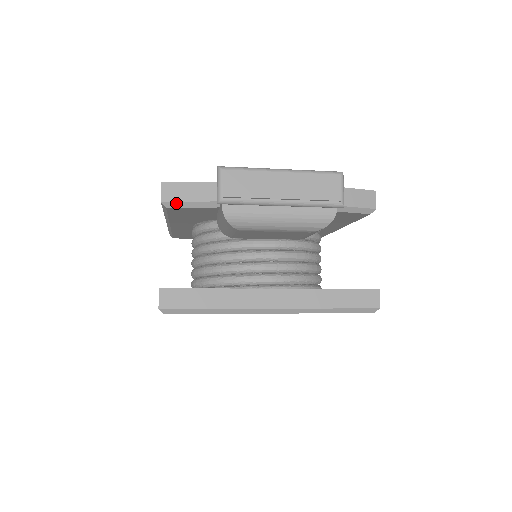
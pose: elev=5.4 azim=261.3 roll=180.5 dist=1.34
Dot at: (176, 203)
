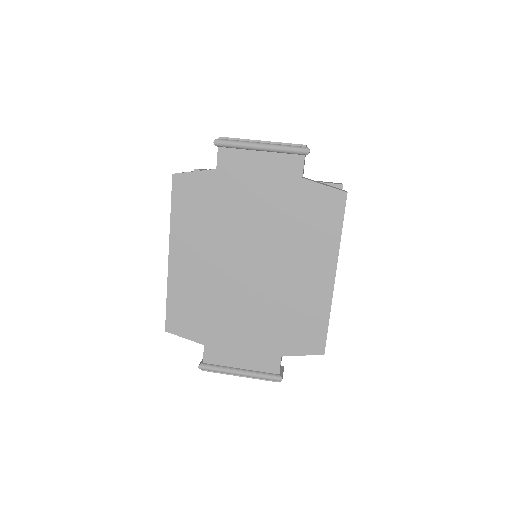
Dot at: occluded
